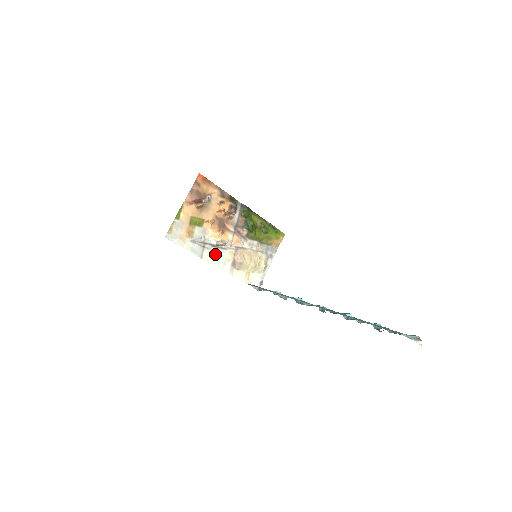
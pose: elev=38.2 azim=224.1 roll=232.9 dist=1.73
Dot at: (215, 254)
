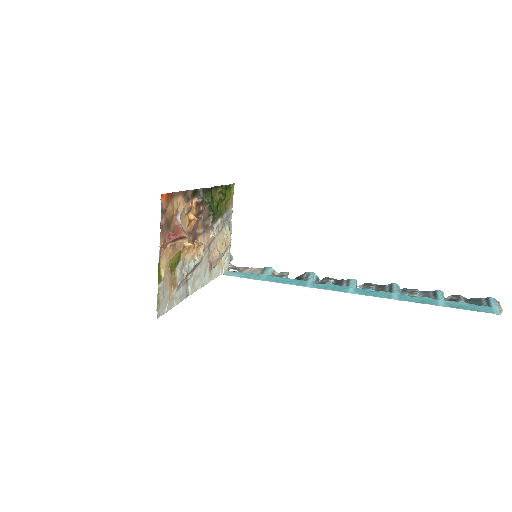
Dot at: (196, 276)
